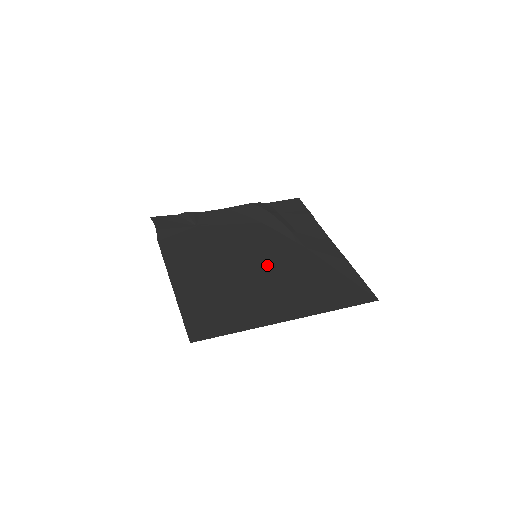
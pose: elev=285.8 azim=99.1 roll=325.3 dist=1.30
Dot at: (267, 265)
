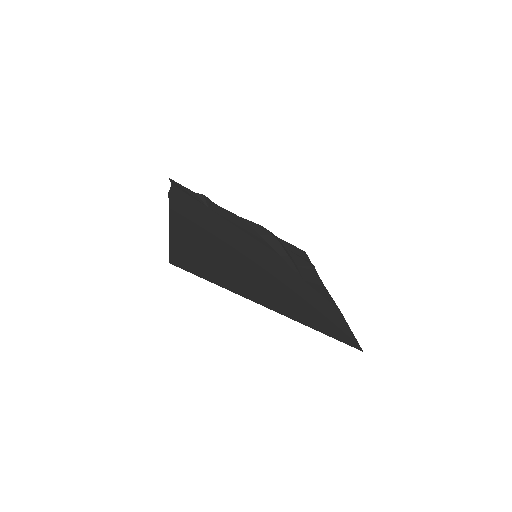
Dot at: (264, 267)
